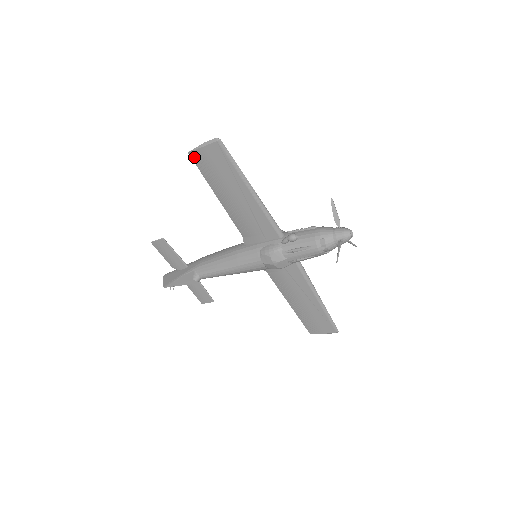
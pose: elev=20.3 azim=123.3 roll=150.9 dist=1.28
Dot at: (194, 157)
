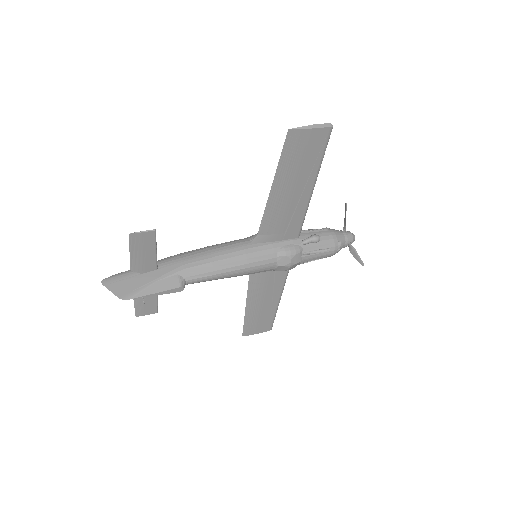
Dot at: (290, 137)
